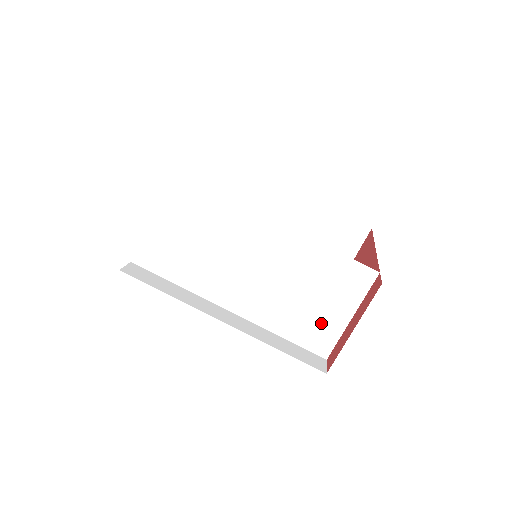
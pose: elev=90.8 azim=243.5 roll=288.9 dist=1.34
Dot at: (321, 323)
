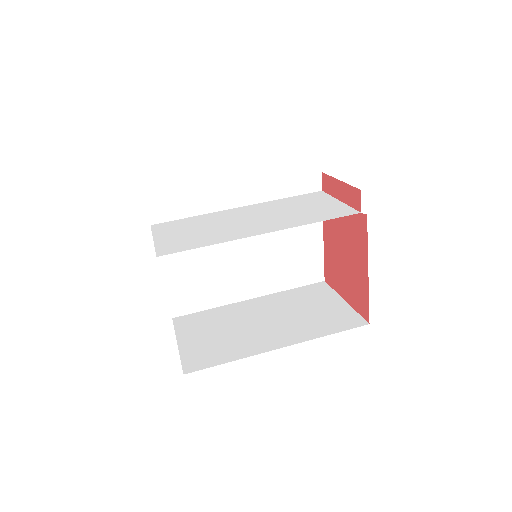
Dot at: (328, 209)
